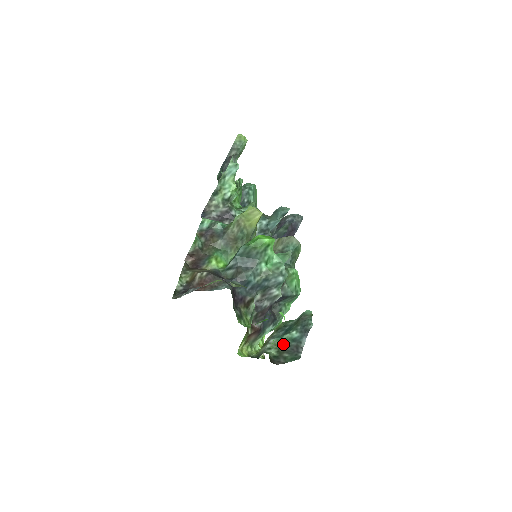
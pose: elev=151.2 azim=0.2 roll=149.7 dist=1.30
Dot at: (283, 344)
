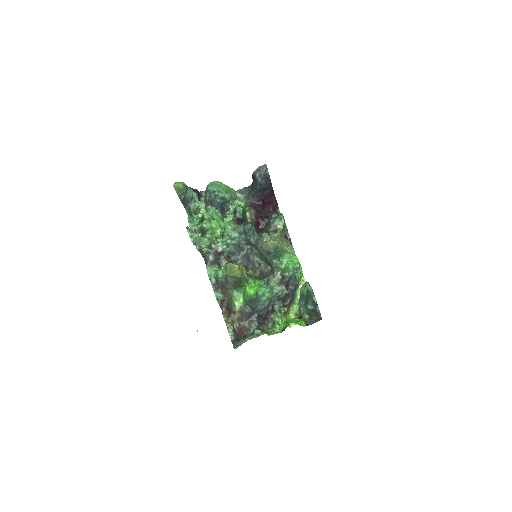
Dot at: (308, 311)
